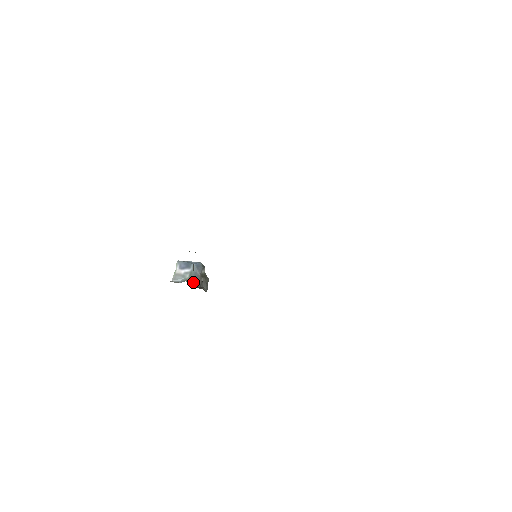
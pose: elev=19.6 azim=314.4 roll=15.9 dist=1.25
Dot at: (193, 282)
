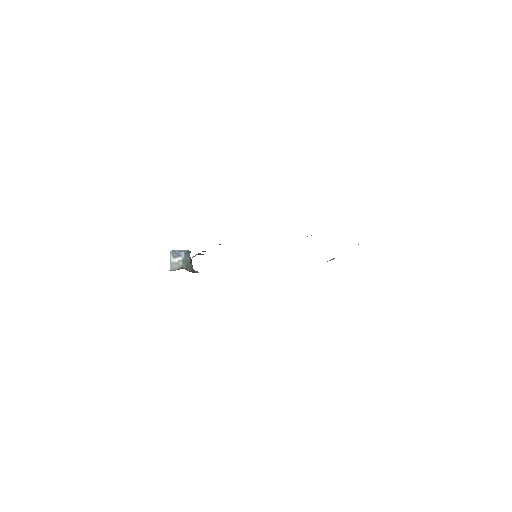
Dot at: (187, 267)
